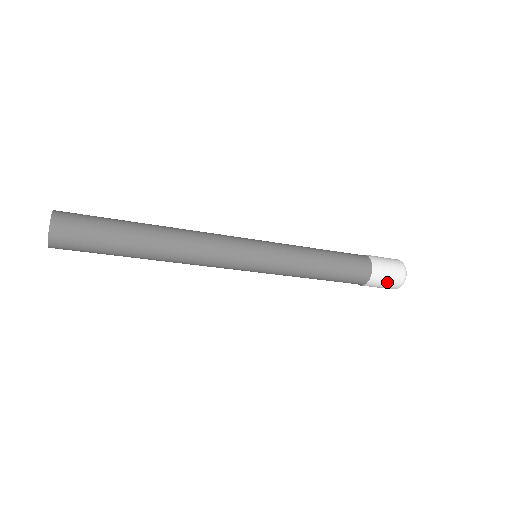
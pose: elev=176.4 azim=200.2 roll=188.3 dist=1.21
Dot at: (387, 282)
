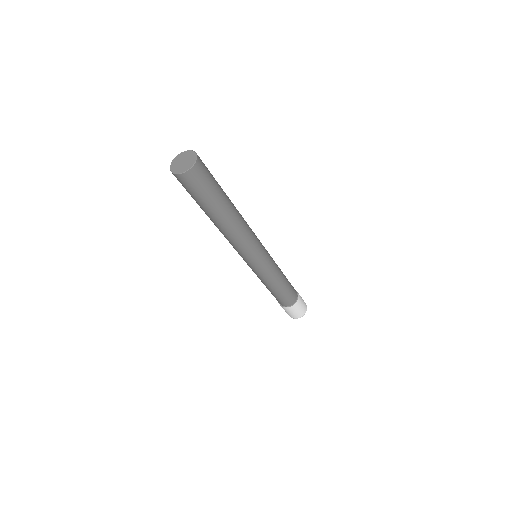
Dot at: (288, 313)
